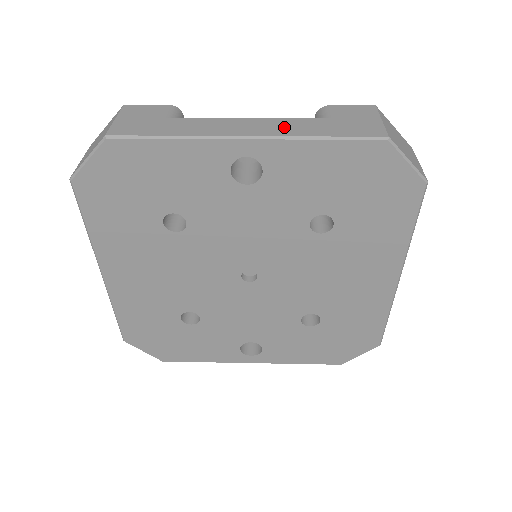
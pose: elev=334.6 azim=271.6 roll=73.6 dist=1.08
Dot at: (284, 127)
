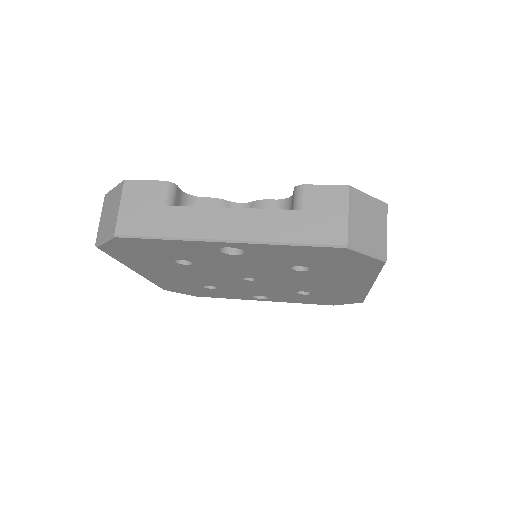
Dot at: (259, 226)
